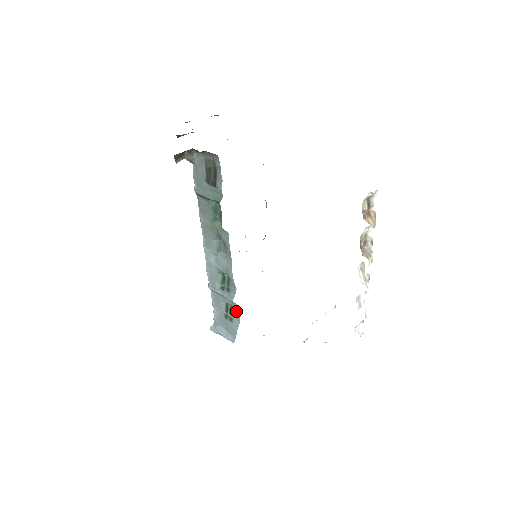
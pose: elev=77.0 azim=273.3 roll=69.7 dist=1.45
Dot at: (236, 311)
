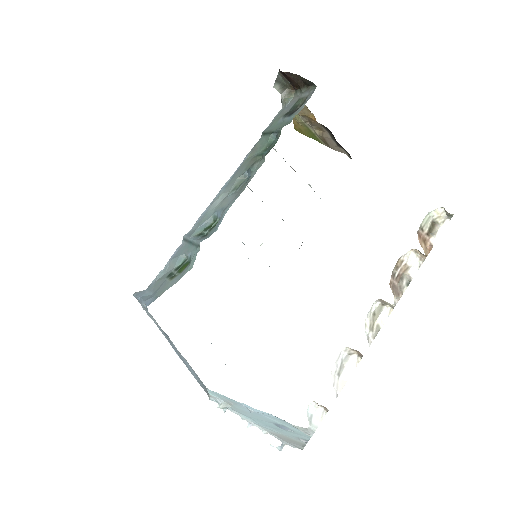
Dot at: (190, 264)
